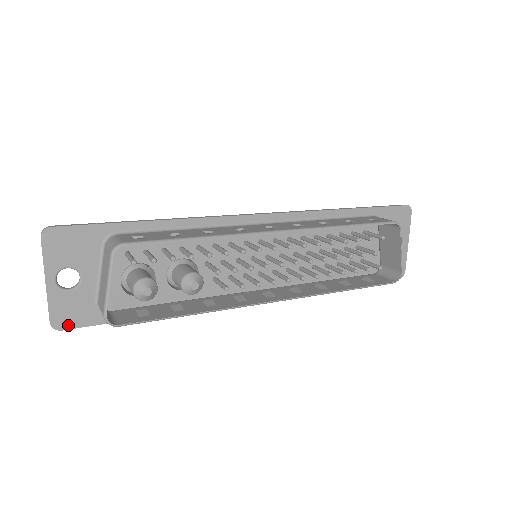
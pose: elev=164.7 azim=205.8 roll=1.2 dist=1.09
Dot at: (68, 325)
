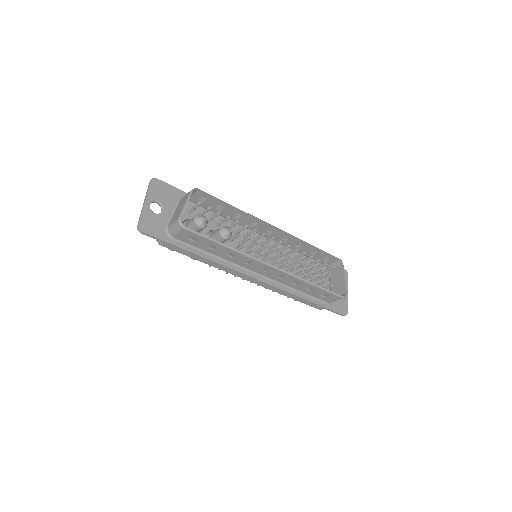
Dot at: (147, 231)
